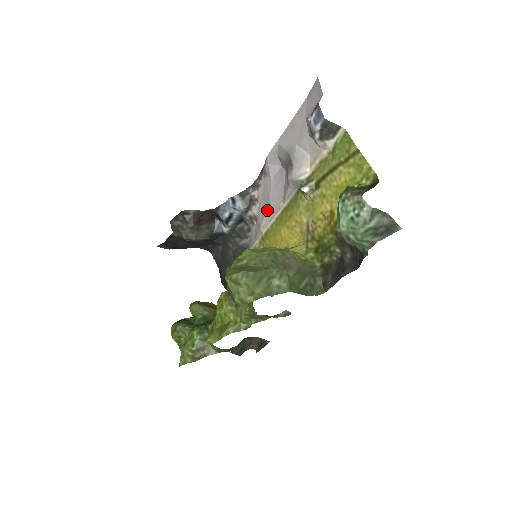
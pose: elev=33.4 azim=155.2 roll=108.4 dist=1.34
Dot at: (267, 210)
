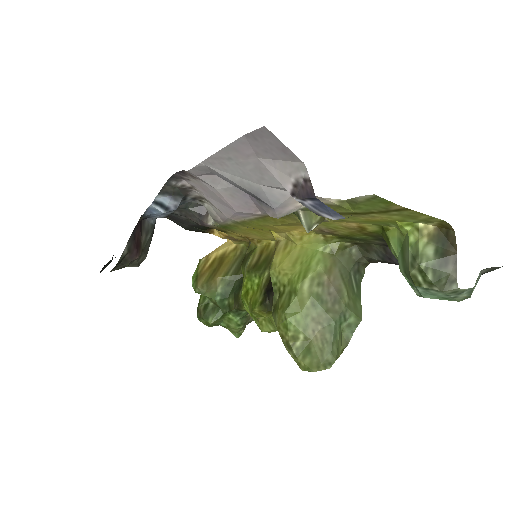
Dot at: (233, 214)
